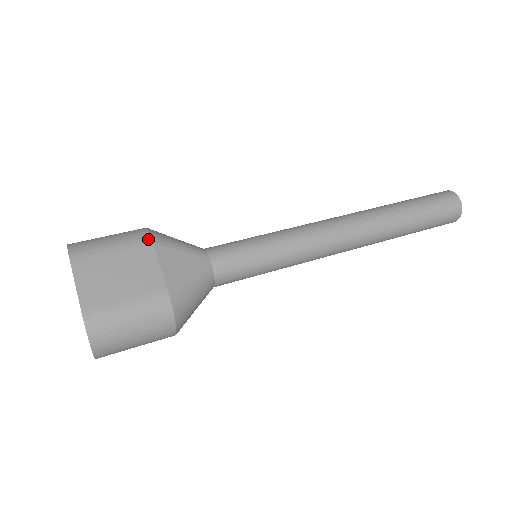
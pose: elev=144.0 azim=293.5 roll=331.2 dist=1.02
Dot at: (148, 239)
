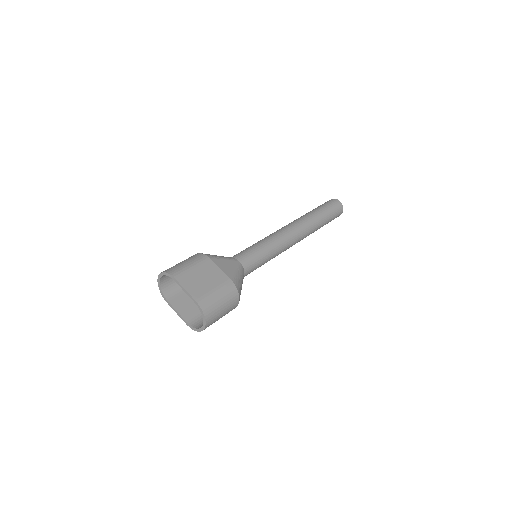
Dot at: (206, 257)
